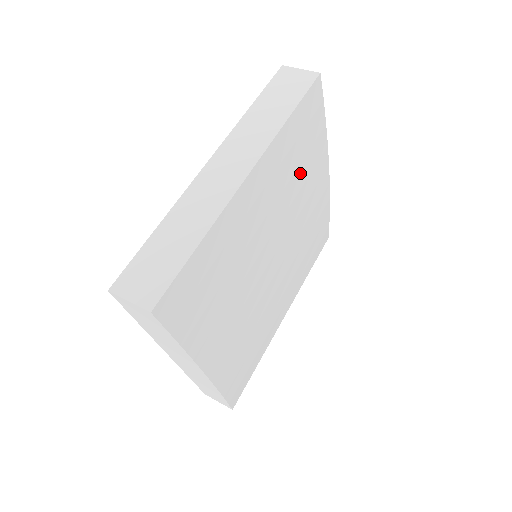
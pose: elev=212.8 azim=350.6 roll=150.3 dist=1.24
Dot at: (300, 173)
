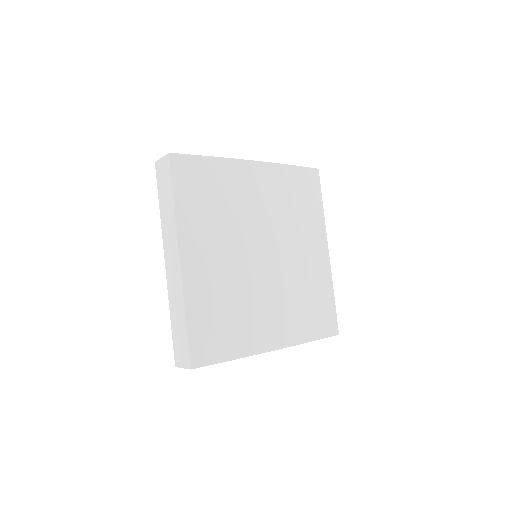
Dot at: (222, 202)
